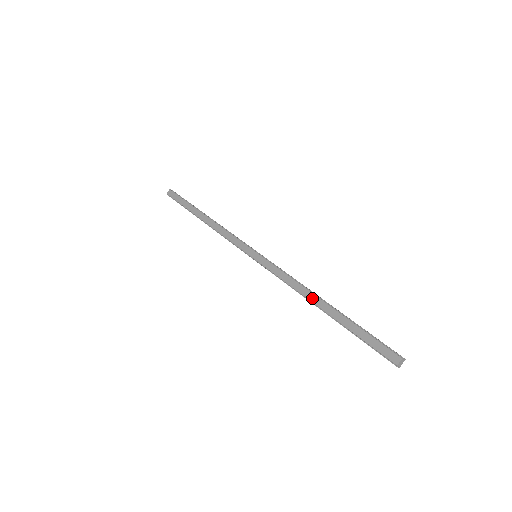
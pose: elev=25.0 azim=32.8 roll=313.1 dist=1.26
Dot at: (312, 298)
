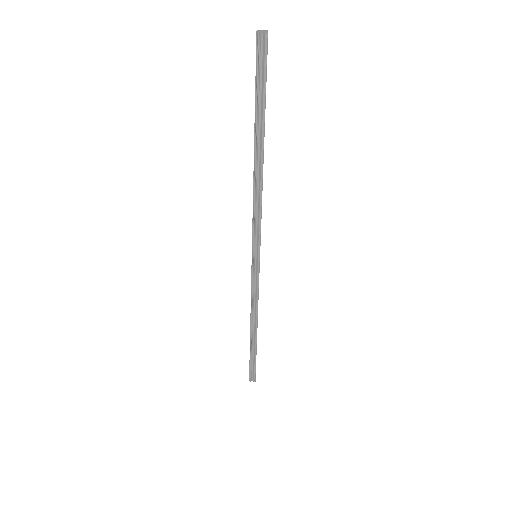
Dot at: occluded
